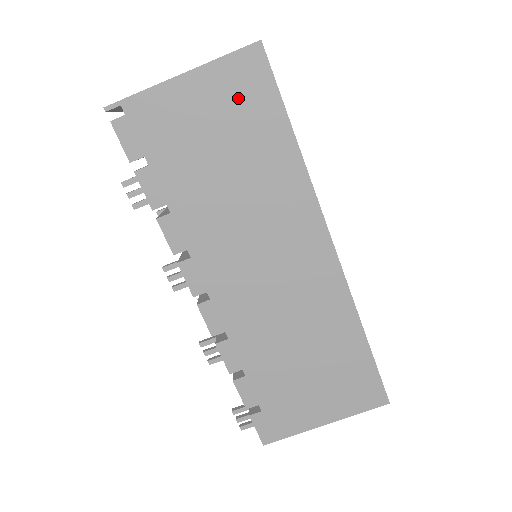
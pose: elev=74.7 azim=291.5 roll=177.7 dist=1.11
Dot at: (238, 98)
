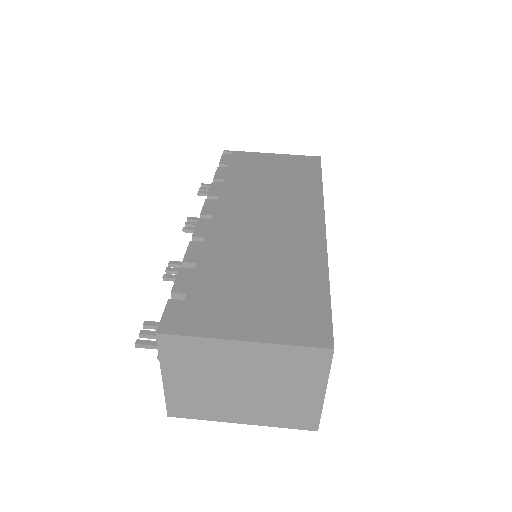
Dot at: (297, 165)
